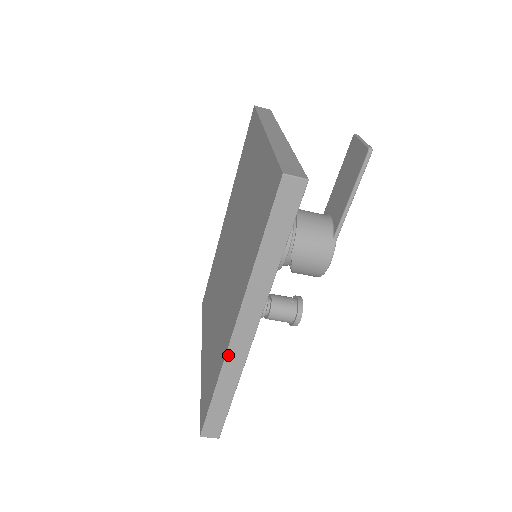
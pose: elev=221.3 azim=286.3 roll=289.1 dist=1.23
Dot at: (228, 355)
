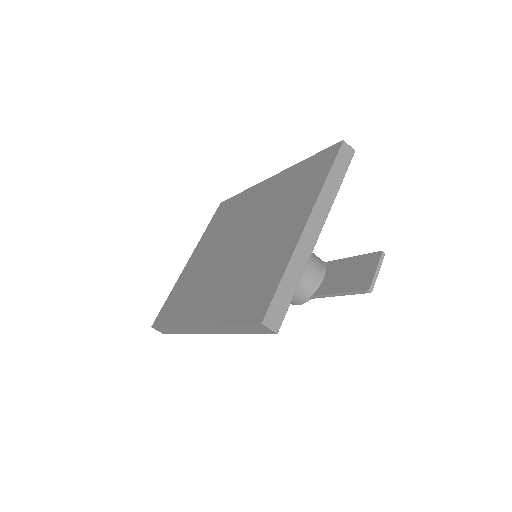
Dot at: (184, 327)
